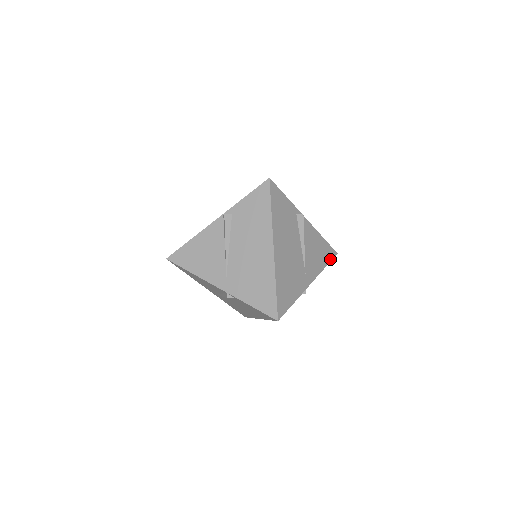
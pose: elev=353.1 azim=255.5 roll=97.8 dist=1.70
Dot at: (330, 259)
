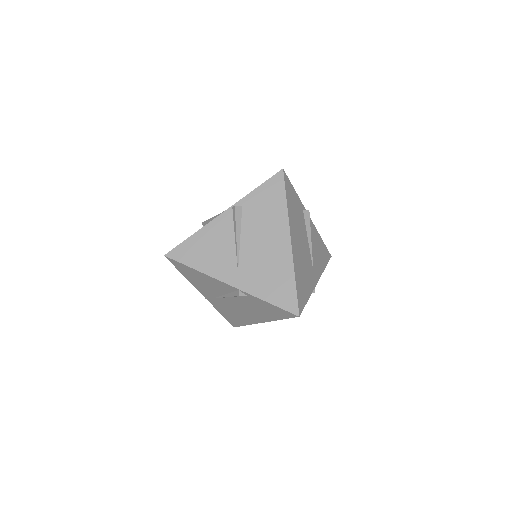
Dot at: (327, 261)
